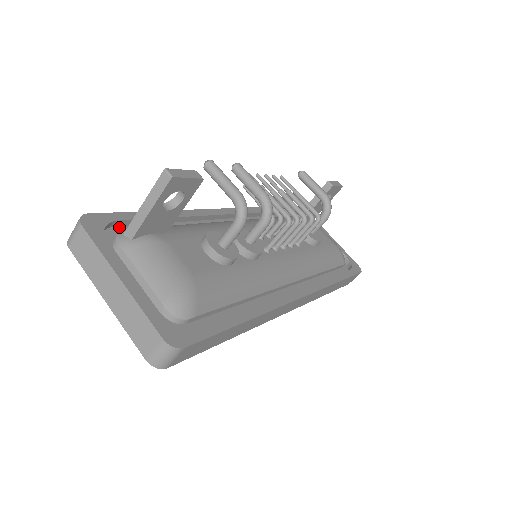
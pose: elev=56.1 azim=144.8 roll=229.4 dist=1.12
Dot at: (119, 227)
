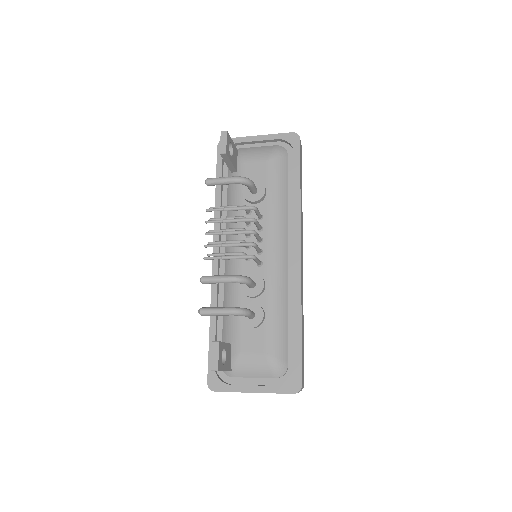
Dot at: occluded
